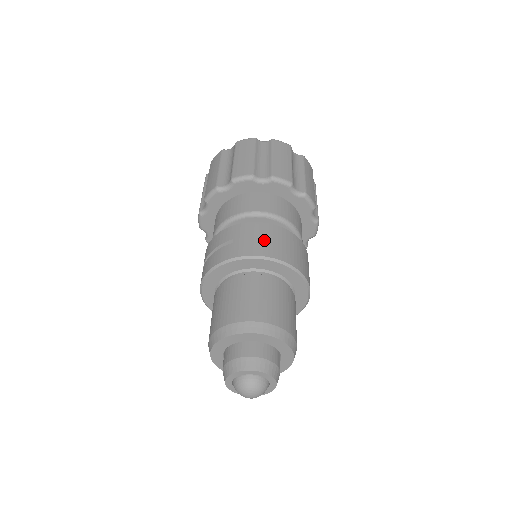
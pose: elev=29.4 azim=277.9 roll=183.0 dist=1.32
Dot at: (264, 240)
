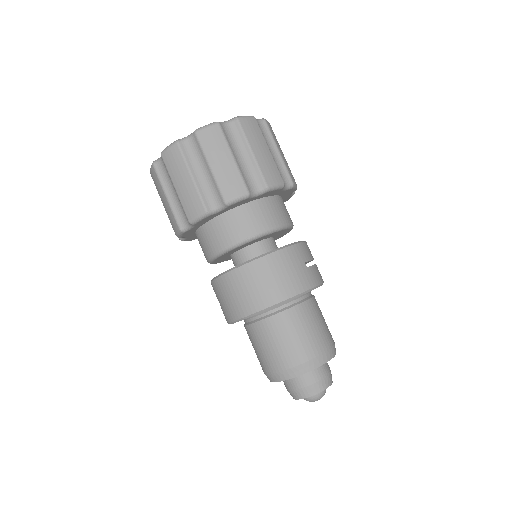
Dot at: (231, 299)
